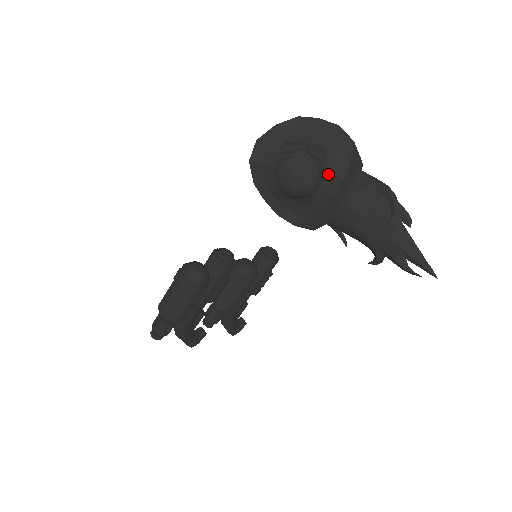
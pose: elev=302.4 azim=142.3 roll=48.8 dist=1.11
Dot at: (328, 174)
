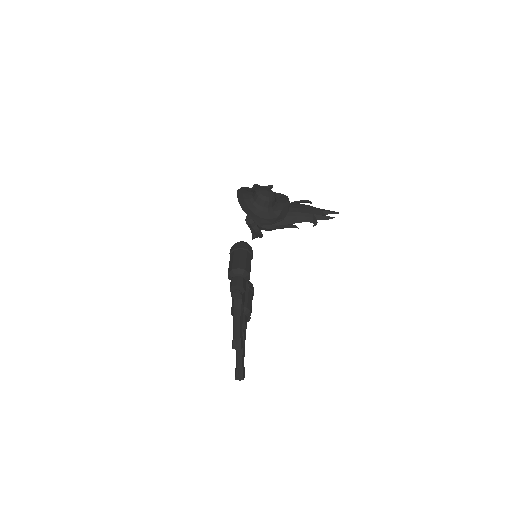
Dot at: occluded
